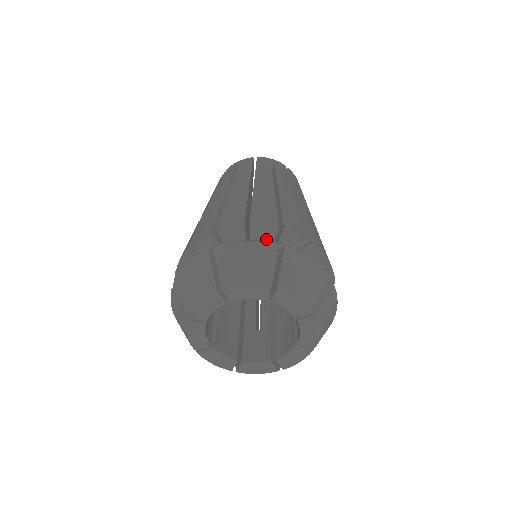
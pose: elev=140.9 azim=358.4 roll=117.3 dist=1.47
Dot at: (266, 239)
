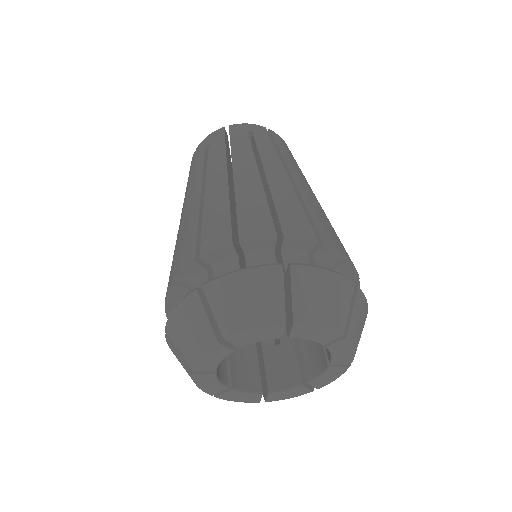
Dot at: (200, 278)
